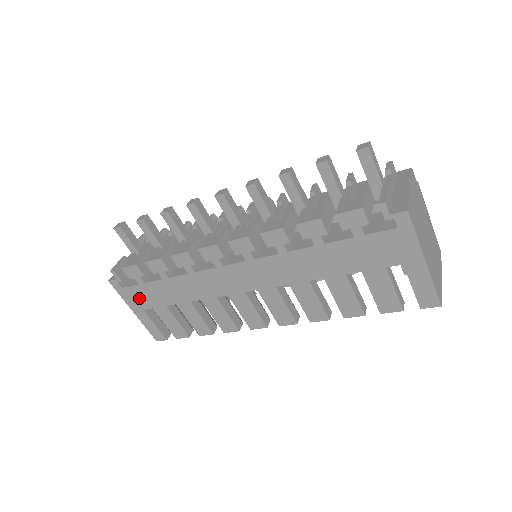
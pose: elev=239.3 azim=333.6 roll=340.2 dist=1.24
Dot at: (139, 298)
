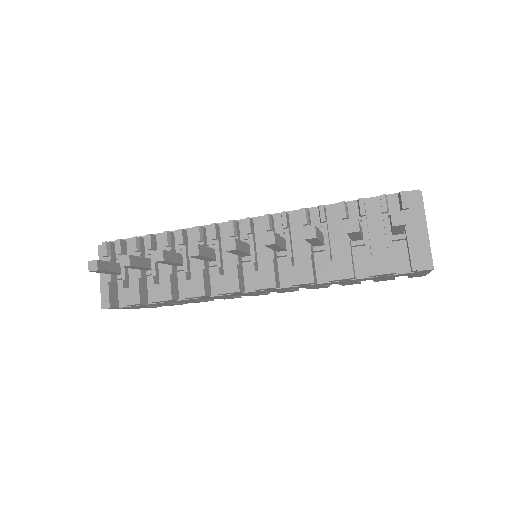
Dot at: occluded
